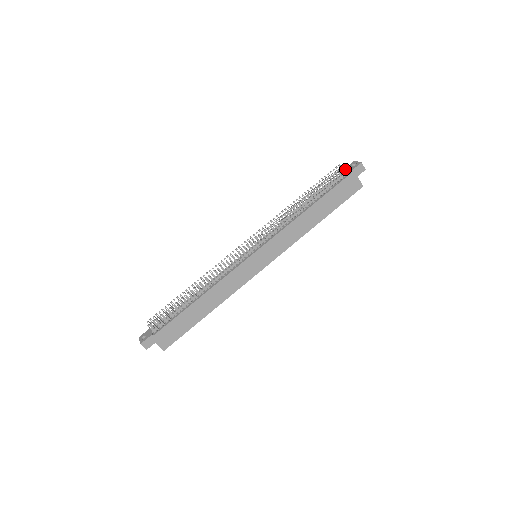
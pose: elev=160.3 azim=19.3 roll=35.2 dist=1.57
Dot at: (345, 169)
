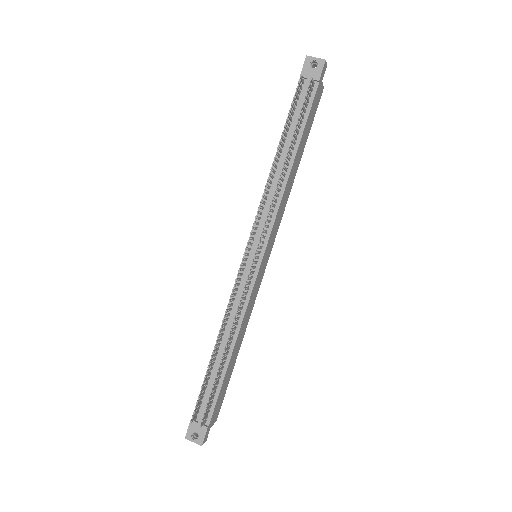
Dot at: (313, 81)
